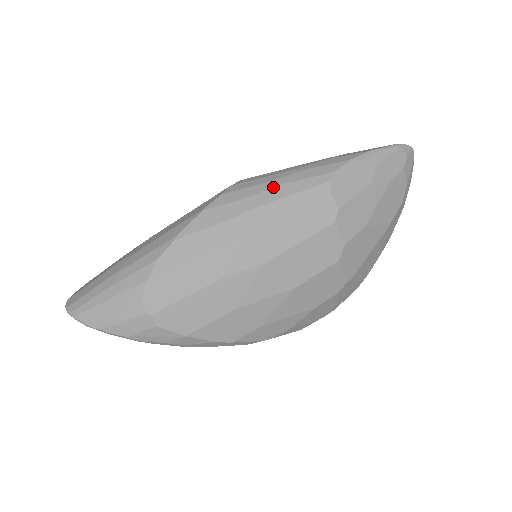
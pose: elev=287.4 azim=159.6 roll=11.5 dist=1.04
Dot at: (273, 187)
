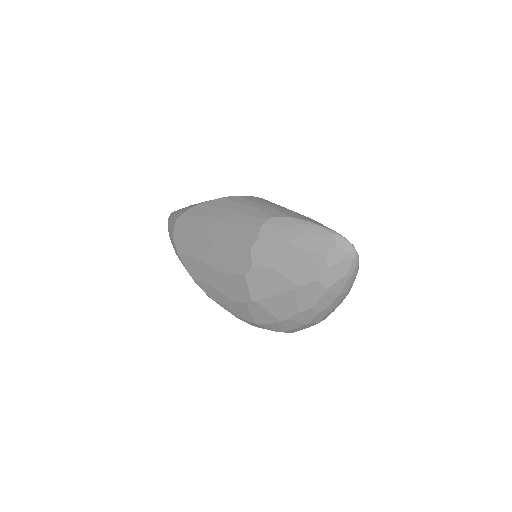
Dot at: (250, 205)
